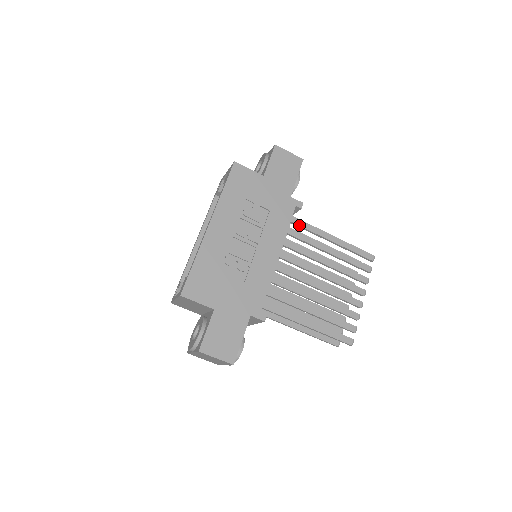
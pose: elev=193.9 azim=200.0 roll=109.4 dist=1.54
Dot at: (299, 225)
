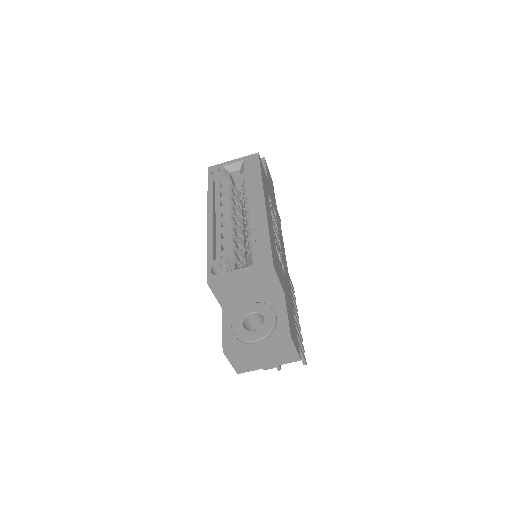
Dot at: occluded
